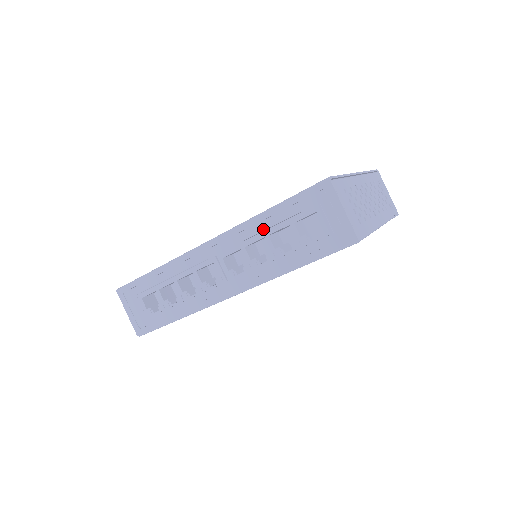
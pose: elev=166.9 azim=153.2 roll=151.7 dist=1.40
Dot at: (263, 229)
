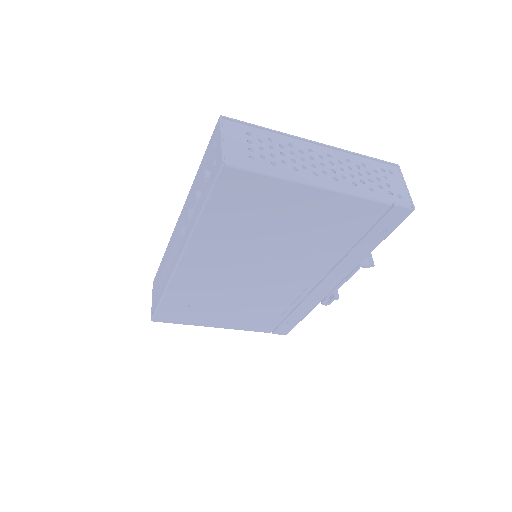
Dot at: (196, 186)
